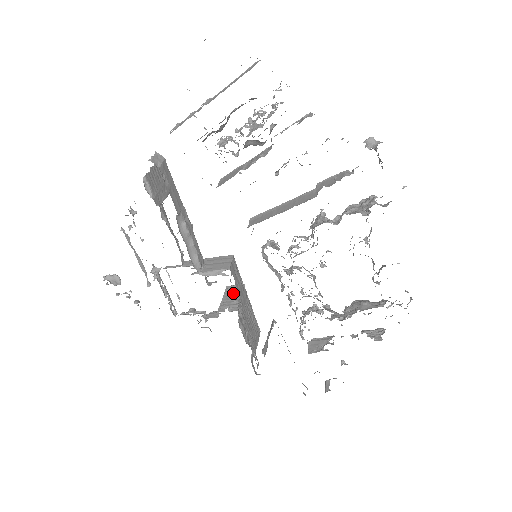
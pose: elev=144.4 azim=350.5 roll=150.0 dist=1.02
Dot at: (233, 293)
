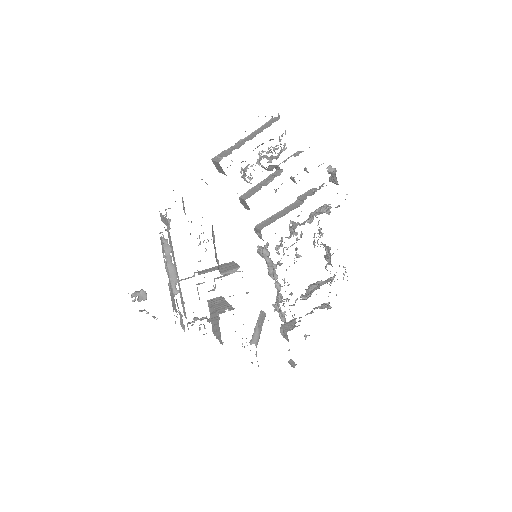
Dot at: (219, 302)
